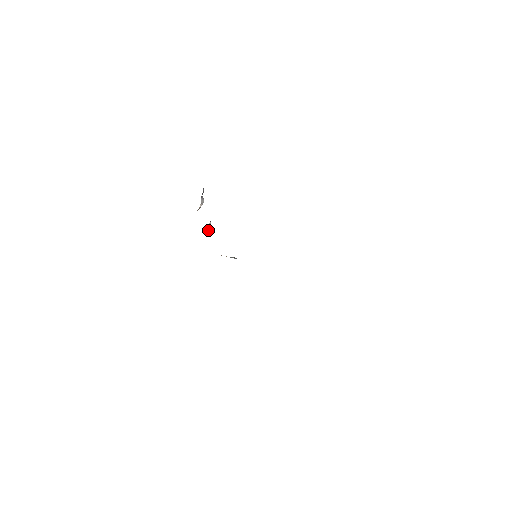
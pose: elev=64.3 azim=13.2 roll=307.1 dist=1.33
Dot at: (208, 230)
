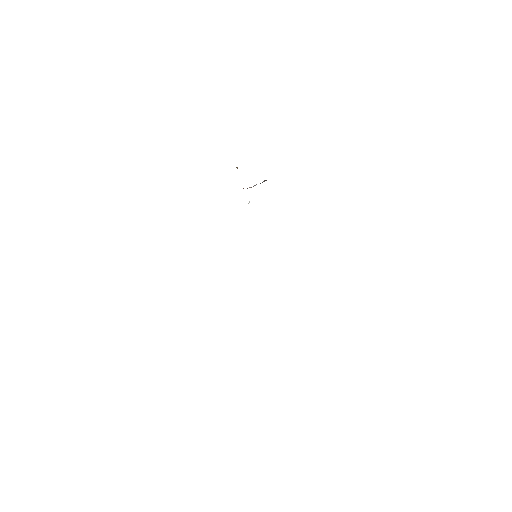
Dot at: occluded
